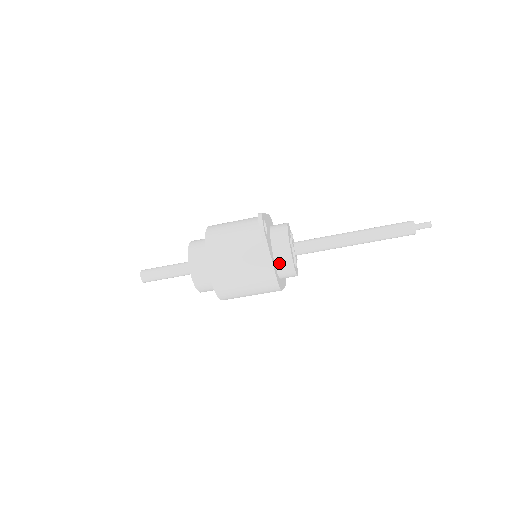
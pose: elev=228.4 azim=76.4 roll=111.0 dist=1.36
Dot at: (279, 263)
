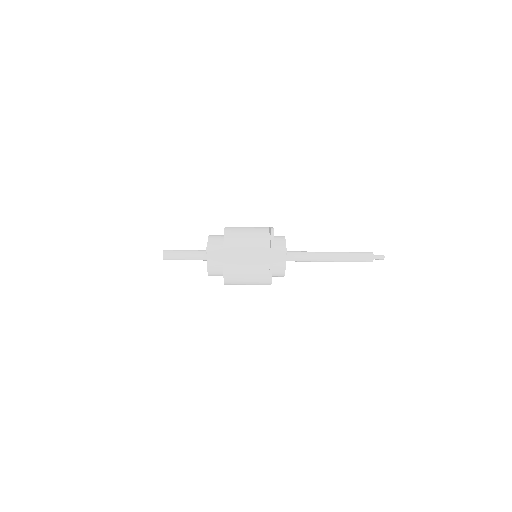
Dot at: (275, 266)
